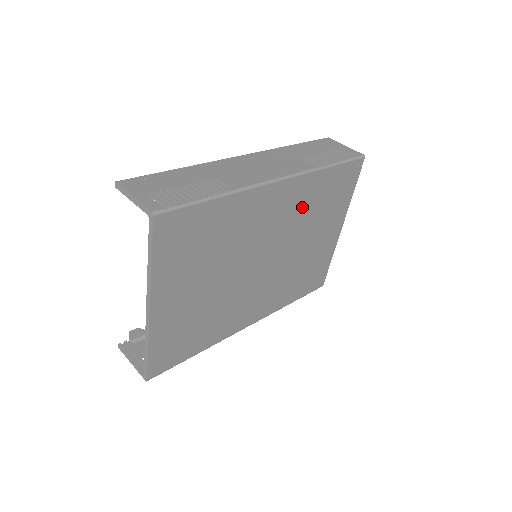
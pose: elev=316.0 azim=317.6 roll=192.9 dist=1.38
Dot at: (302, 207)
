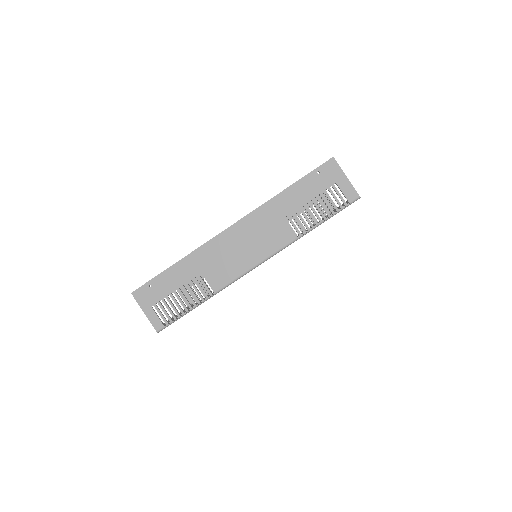
Dot at: occluded
